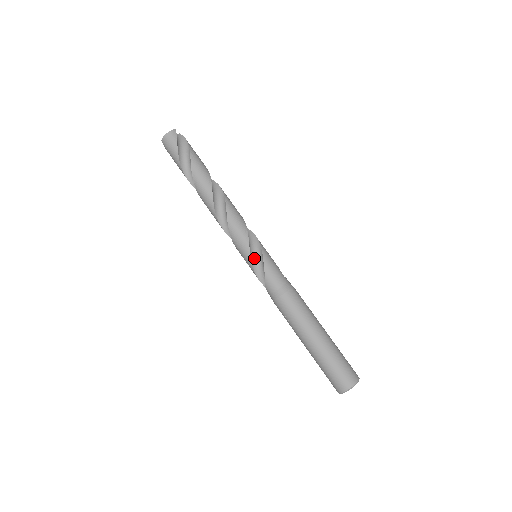
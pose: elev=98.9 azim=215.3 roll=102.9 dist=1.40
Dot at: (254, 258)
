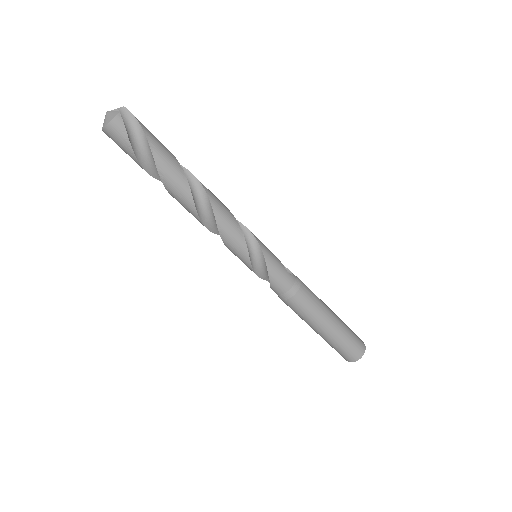
Dot at: (255, 263)
